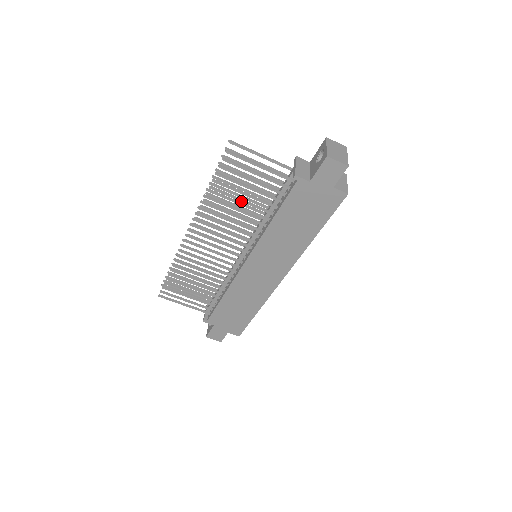
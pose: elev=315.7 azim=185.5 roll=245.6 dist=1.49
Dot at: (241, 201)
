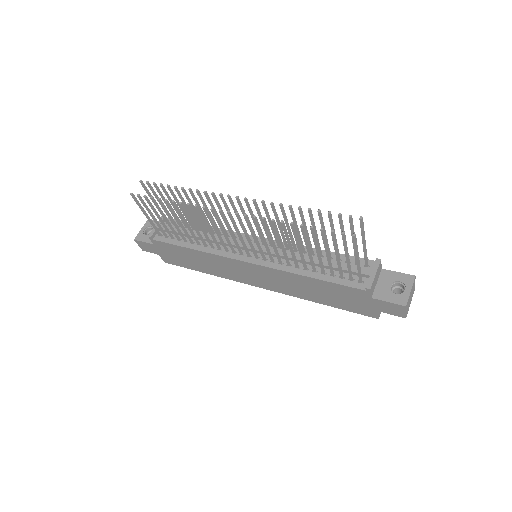
Dot at: (308, 250)
